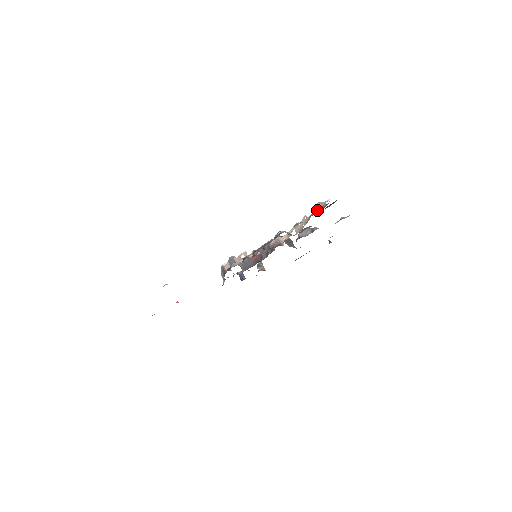
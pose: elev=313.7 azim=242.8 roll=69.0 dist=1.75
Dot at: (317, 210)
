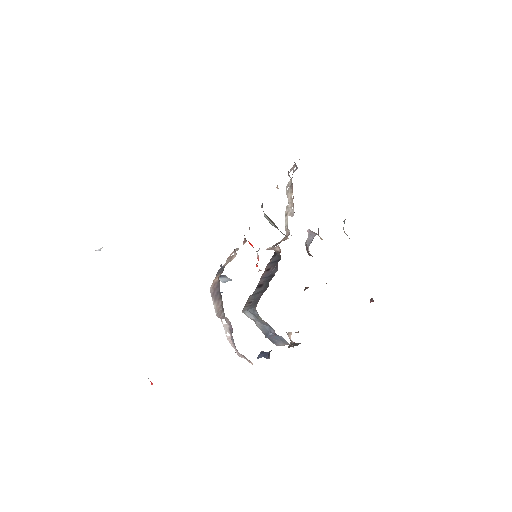
Dot at: (293, 171)
